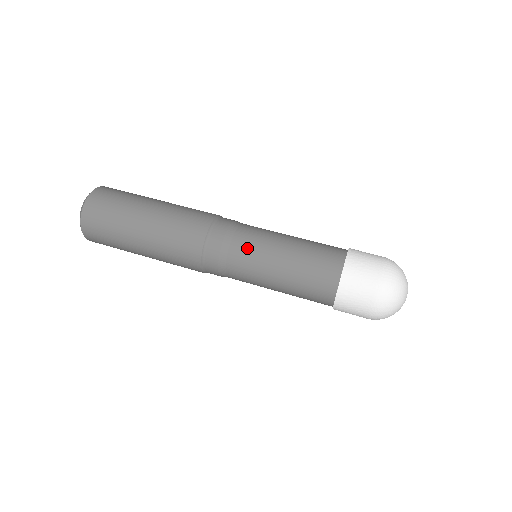
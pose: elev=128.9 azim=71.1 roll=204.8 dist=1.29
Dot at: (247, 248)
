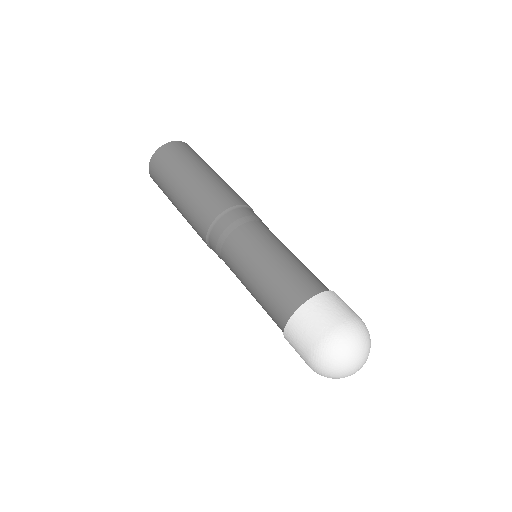
Dot at: (260, 231)
